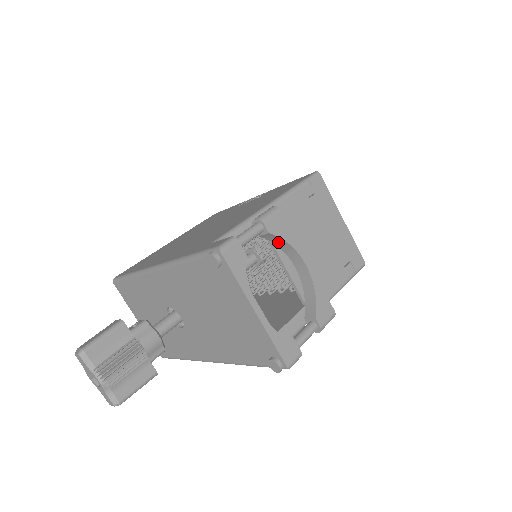
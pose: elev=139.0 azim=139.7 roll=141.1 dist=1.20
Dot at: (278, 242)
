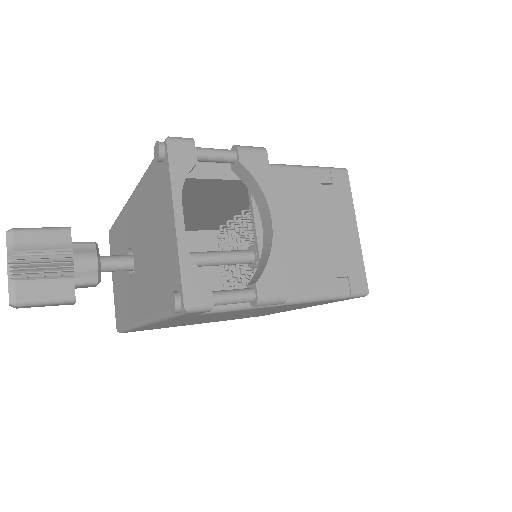
Dot at: (251, 185)
